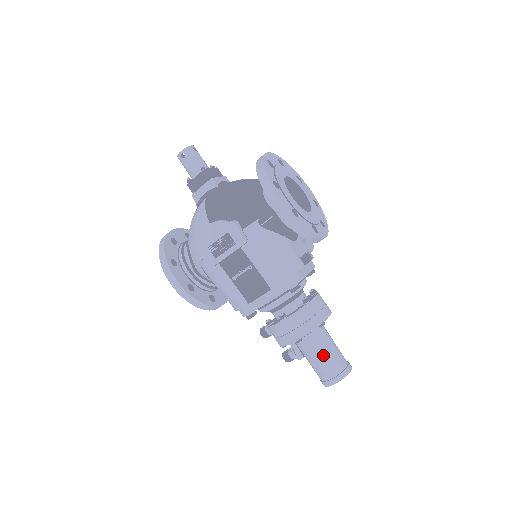
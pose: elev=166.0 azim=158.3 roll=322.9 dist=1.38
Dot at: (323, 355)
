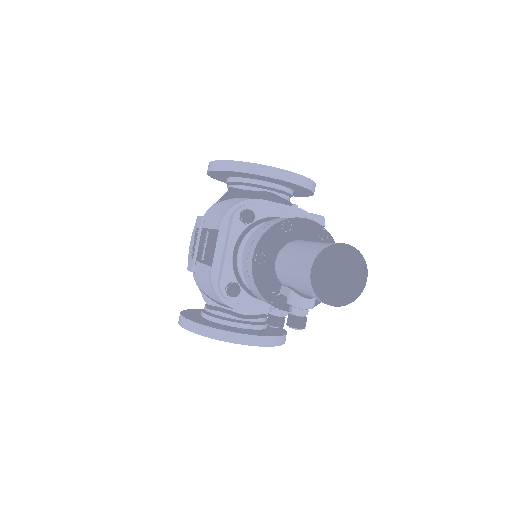
Dot at: (295, 254)
